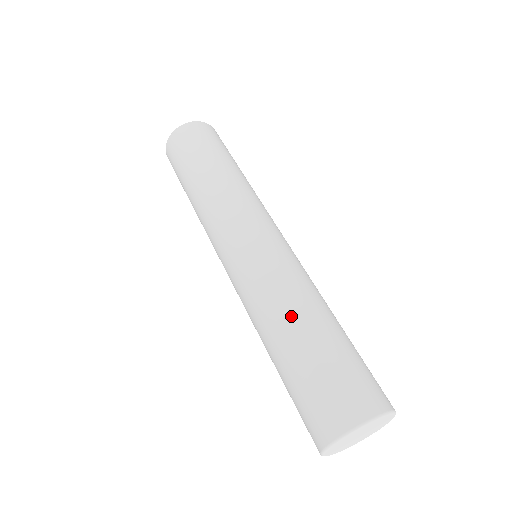
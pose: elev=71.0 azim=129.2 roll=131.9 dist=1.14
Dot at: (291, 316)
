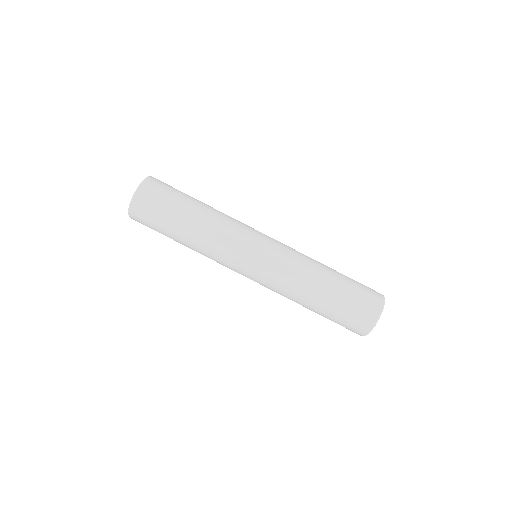
Dot at: (315, 284)
